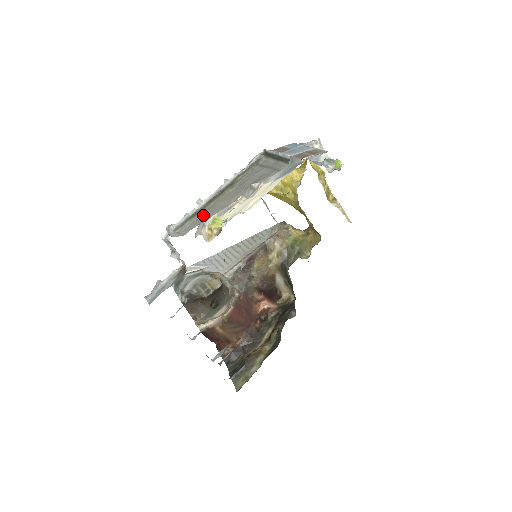
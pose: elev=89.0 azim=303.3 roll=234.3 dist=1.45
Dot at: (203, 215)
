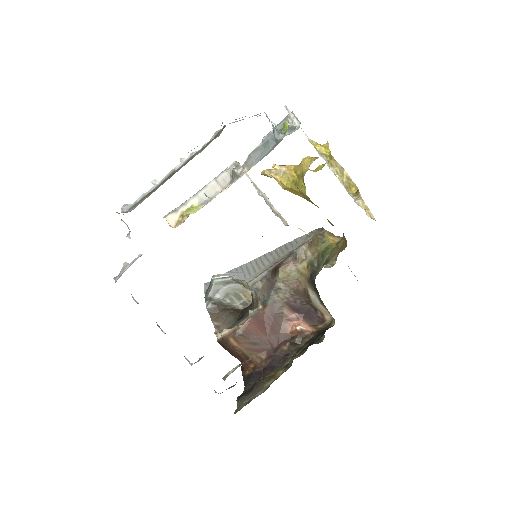
Dot at: (151, 193)
